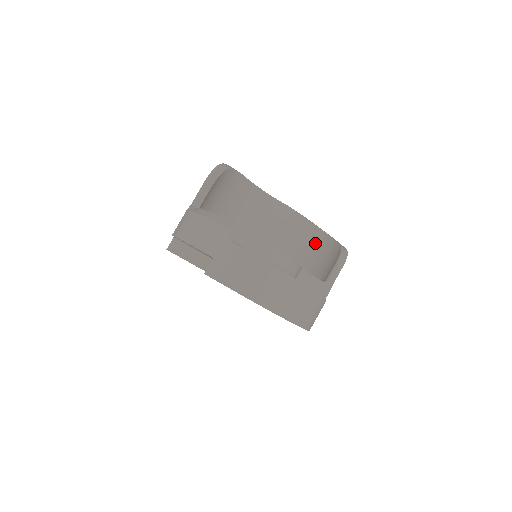
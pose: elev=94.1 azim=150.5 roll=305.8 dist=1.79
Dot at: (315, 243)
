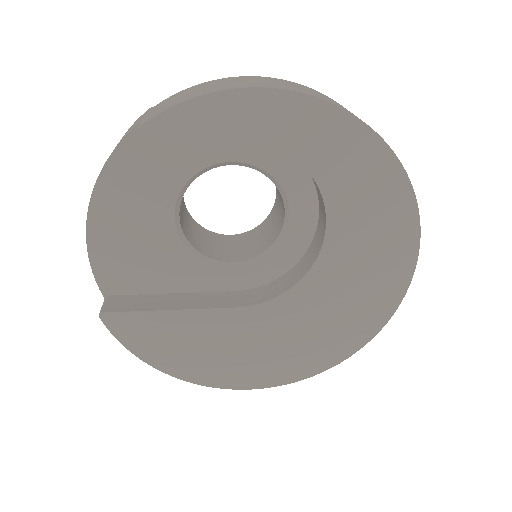
Dot at: occluded
